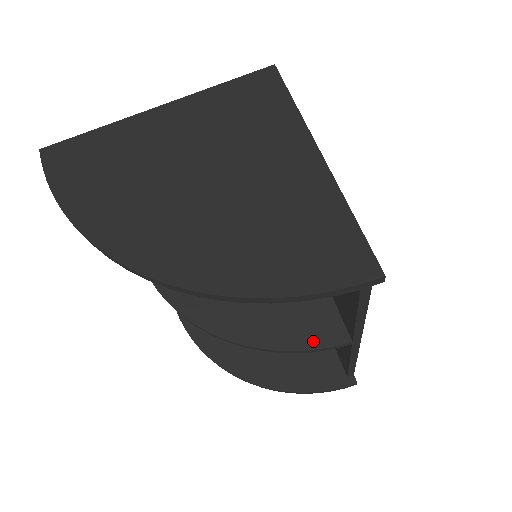
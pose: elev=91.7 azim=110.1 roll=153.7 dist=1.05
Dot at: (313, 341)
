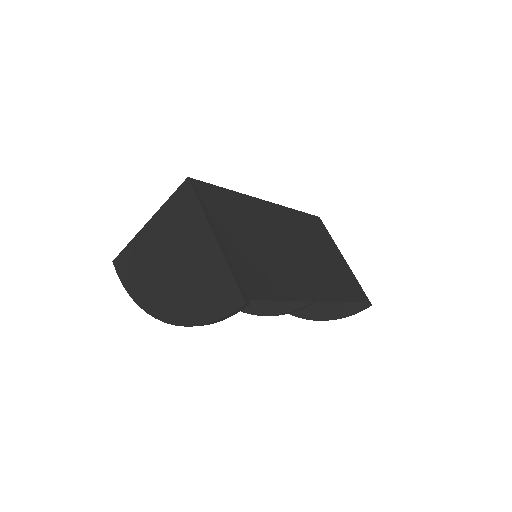
Dot at: (293, 306)
